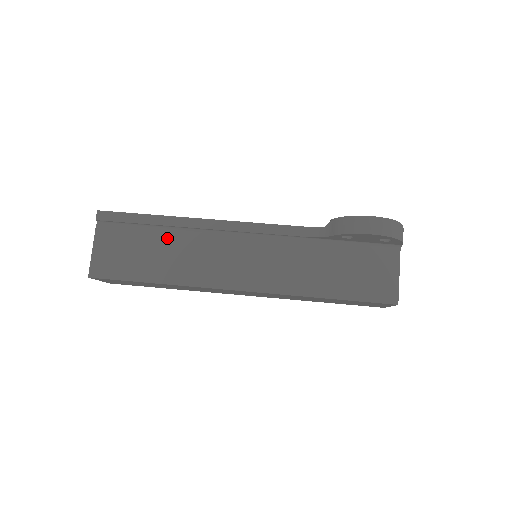
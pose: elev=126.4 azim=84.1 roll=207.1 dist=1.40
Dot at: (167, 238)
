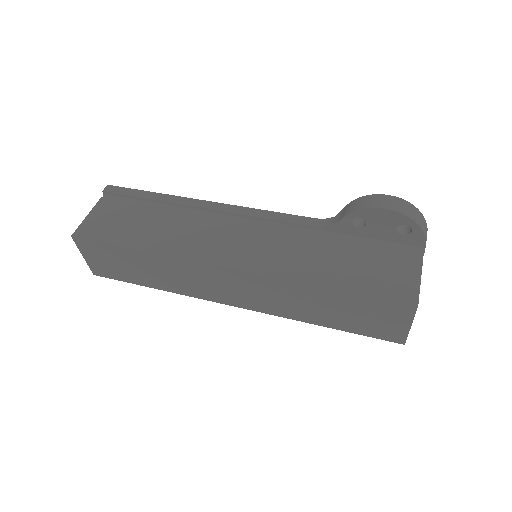
Dot at: (165, 214)
